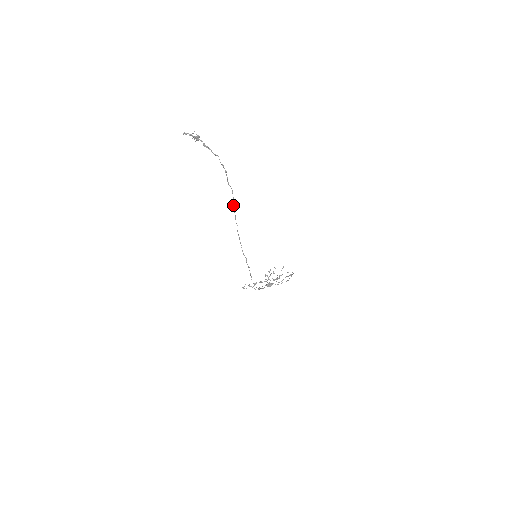
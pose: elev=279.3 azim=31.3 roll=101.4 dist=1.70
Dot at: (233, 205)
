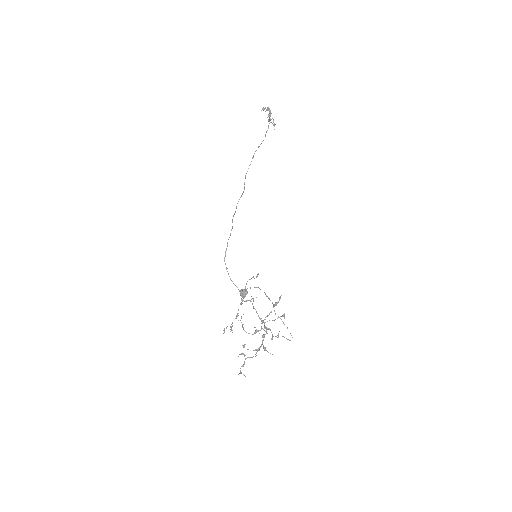
Dot at: occluded
